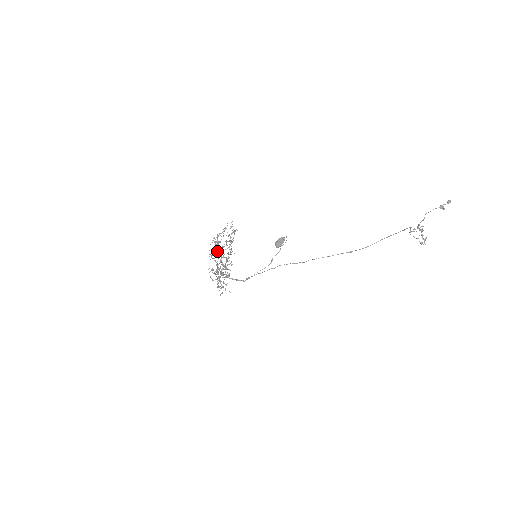
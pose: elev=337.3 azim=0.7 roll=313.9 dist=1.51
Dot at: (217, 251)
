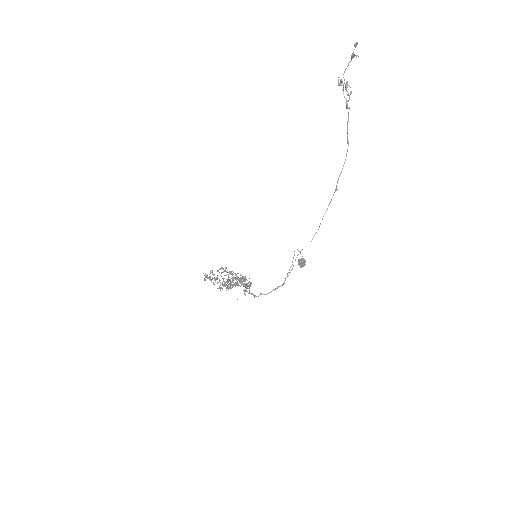
Dot at: (229, 288)
